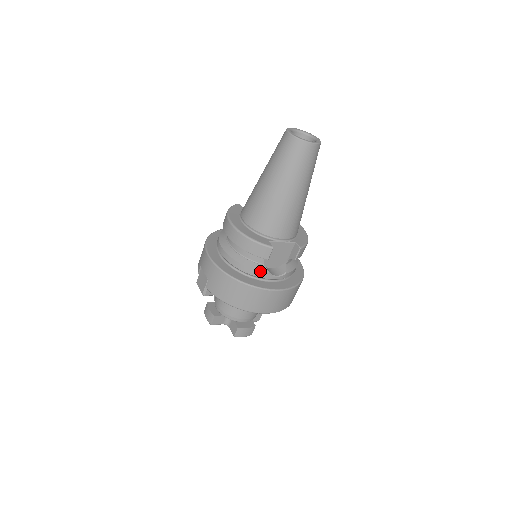
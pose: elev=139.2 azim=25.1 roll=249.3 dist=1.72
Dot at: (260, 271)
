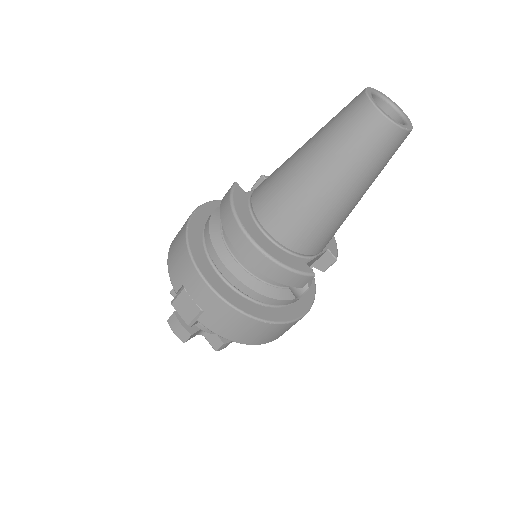
Dot at: (285, 299)
